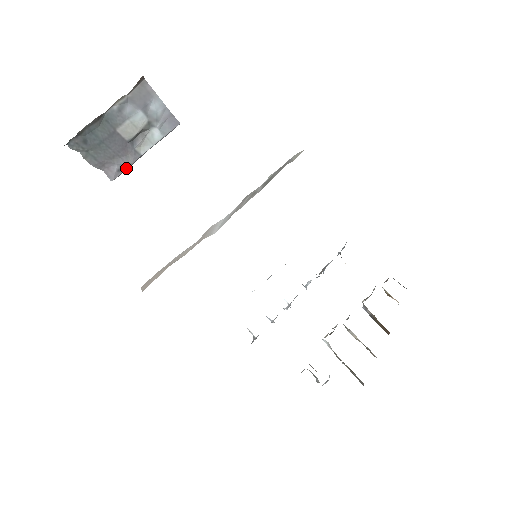
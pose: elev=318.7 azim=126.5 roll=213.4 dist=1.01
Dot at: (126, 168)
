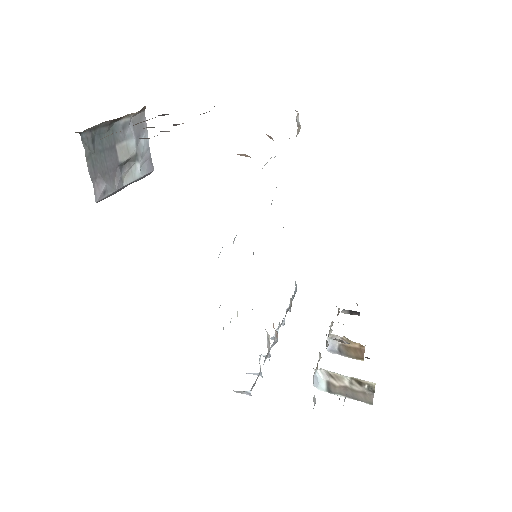
Dot at: (109, 194)
